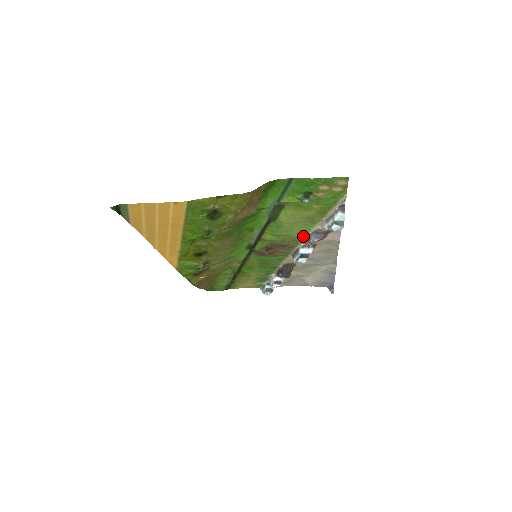
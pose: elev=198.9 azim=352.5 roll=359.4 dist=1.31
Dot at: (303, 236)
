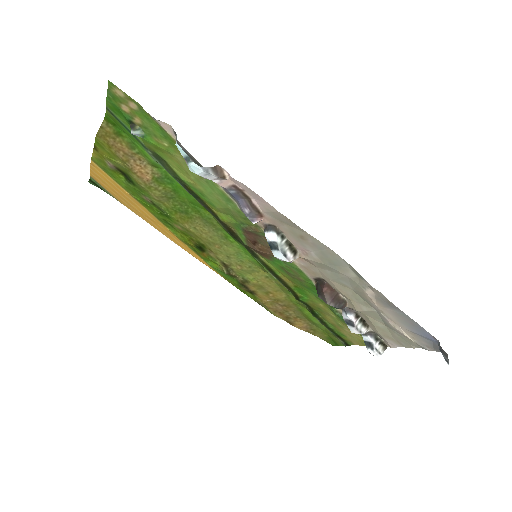
Dot at: (239, 208)
